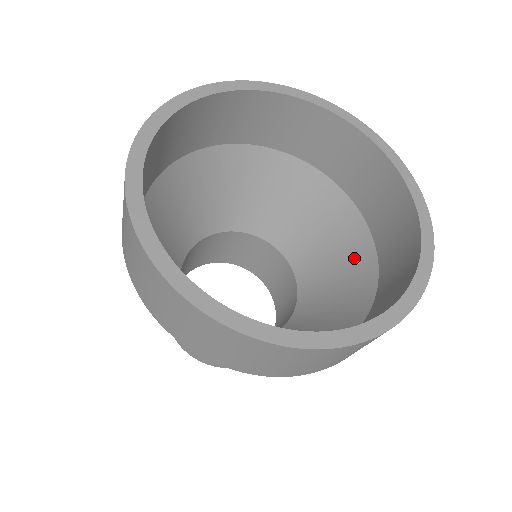
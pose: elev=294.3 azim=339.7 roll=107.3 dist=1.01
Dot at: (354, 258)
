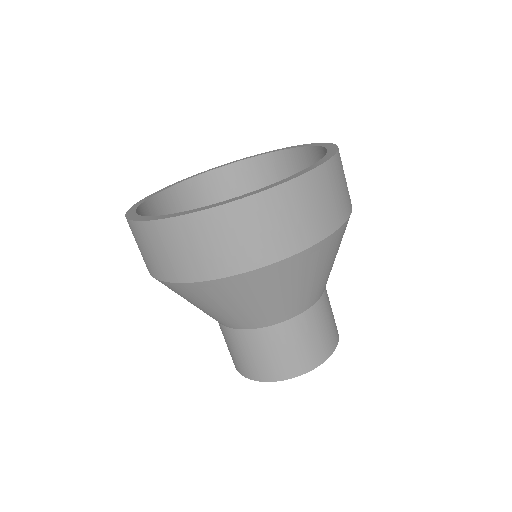
Dot at: occluded
